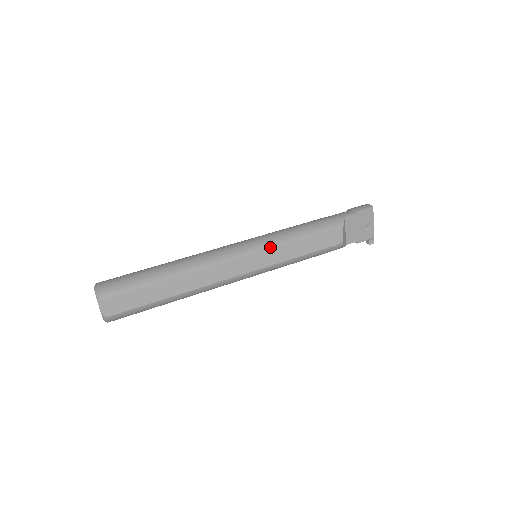
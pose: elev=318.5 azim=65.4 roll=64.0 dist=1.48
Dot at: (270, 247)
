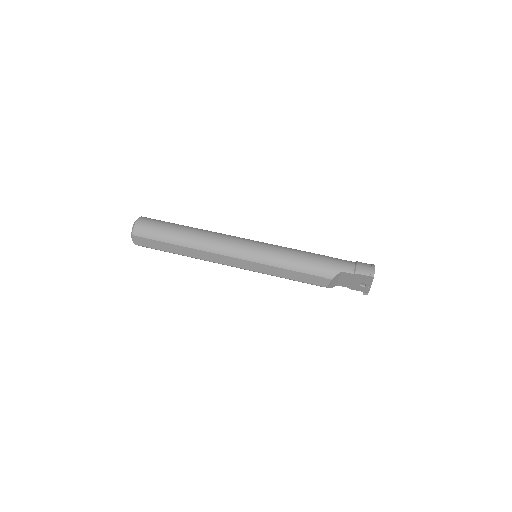
Dot at: (261, 262)
